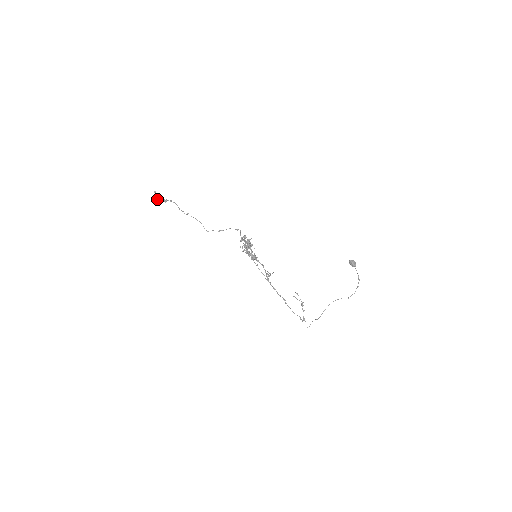
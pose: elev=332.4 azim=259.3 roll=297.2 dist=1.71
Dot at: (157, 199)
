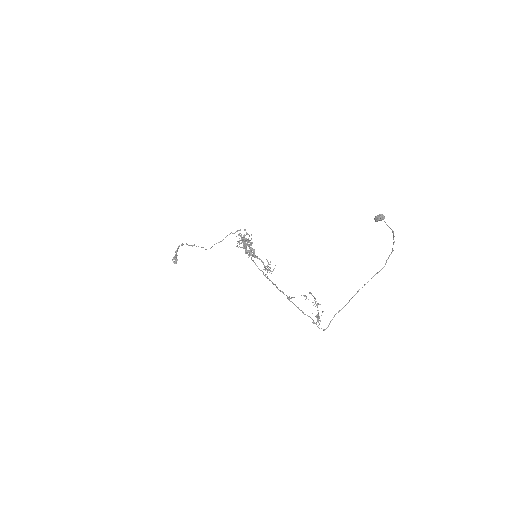
Dot at: (172, 259)
